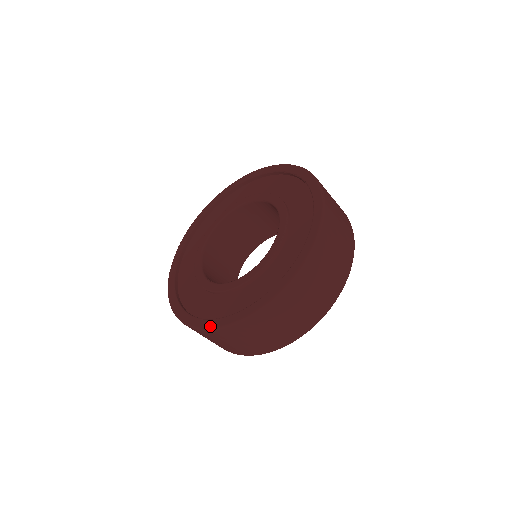
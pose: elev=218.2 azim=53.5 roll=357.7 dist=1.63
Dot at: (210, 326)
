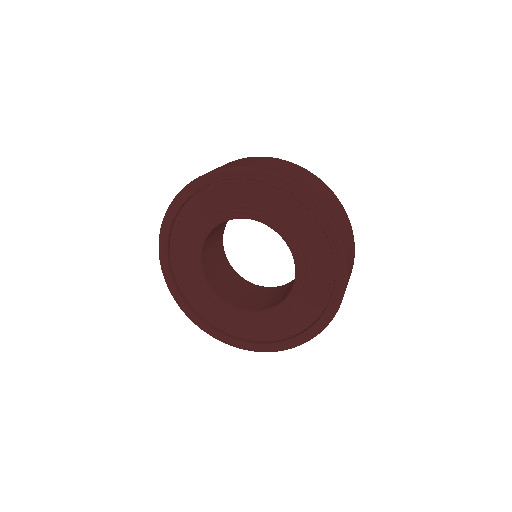
Dot at: (266, 351)
